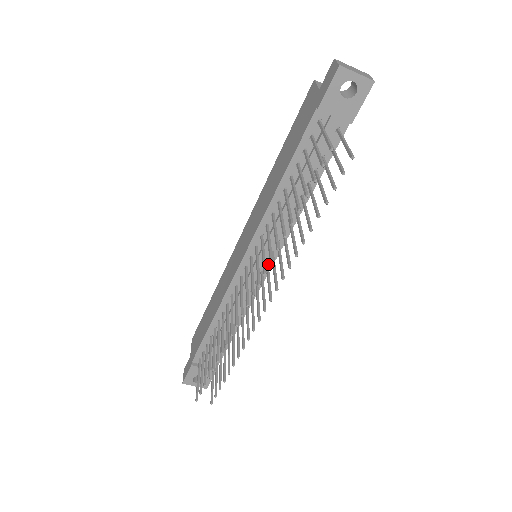
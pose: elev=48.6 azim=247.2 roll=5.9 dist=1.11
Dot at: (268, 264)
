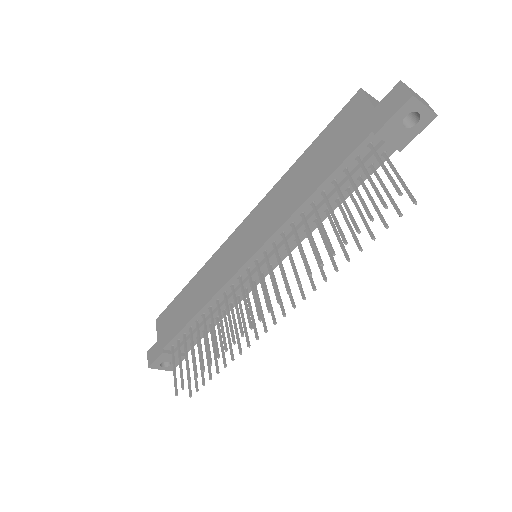
Dot at: (272, 269)
